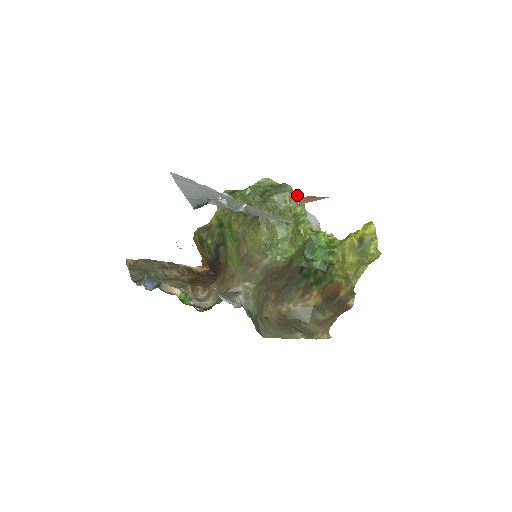
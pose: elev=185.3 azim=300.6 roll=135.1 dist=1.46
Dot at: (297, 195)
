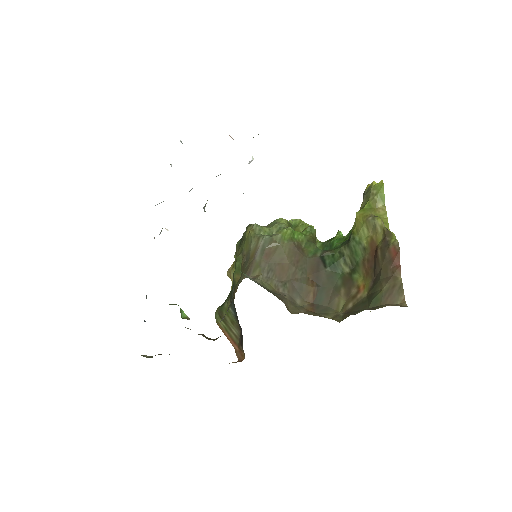
Dot at: occluded
